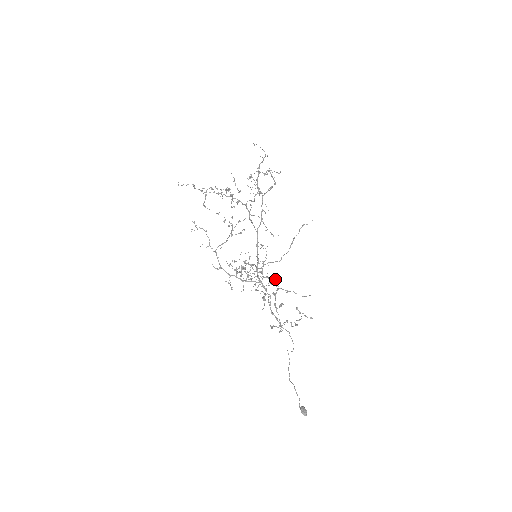
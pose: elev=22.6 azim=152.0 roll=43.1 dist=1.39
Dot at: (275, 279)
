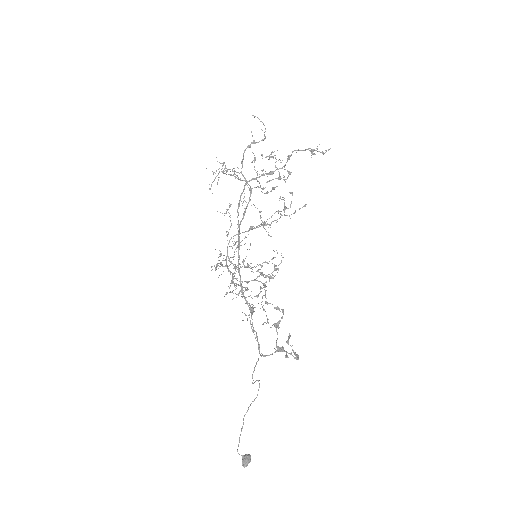
Dot at: (247, 289)
